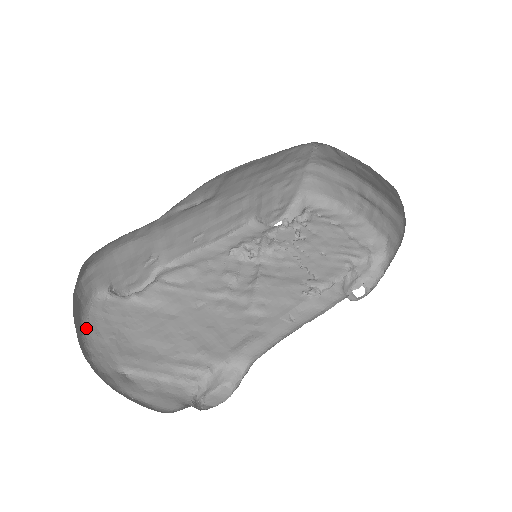
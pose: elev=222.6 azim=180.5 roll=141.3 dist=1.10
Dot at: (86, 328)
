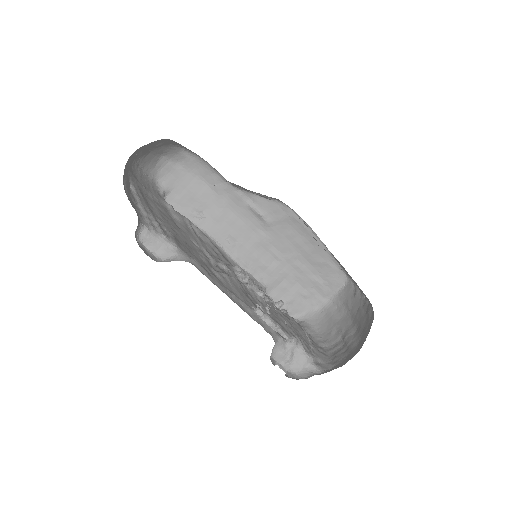
Dot at: (141, 171)
